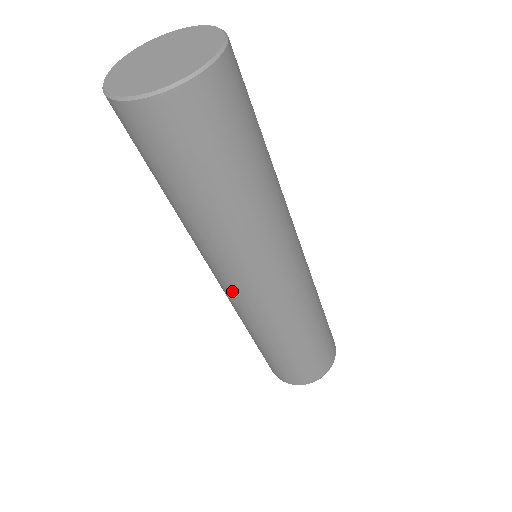
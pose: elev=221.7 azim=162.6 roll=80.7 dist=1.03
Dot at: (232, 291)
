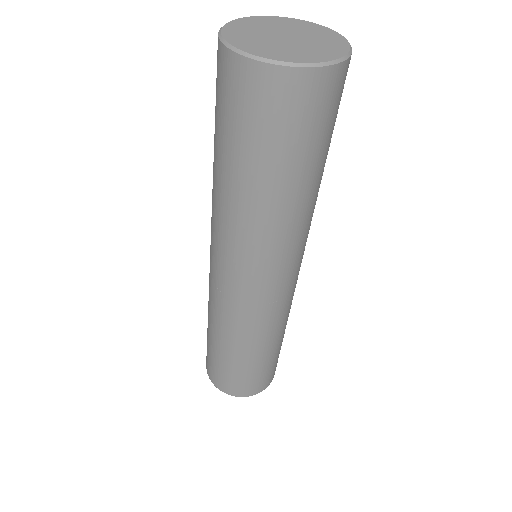
Dot at: (210, 258)
